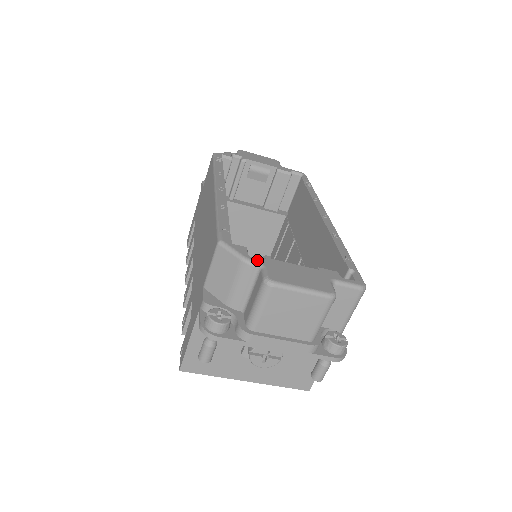
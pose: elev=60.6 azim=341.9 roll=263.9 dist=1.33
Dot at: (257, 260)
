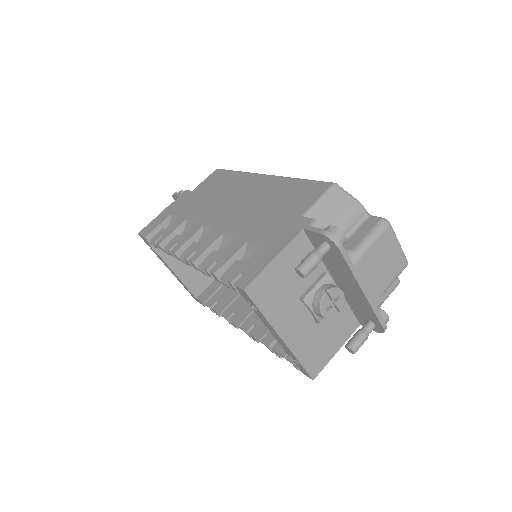
Dot at: (364, 210)
